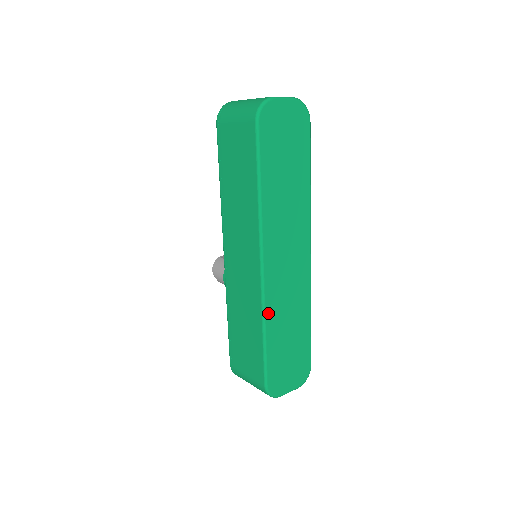
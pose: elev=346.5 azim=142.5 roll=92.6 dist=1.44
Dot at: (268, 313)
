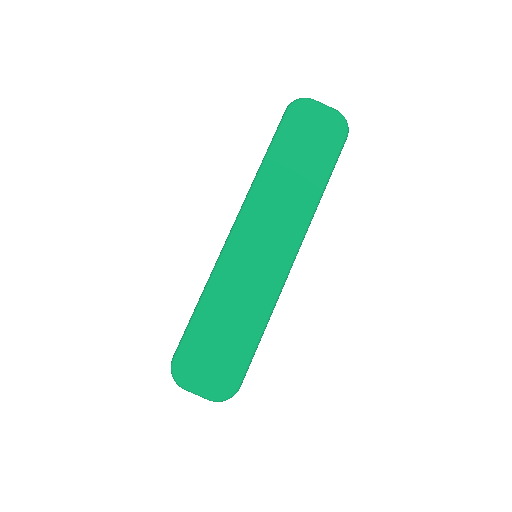
Dot at: (216, 280)
